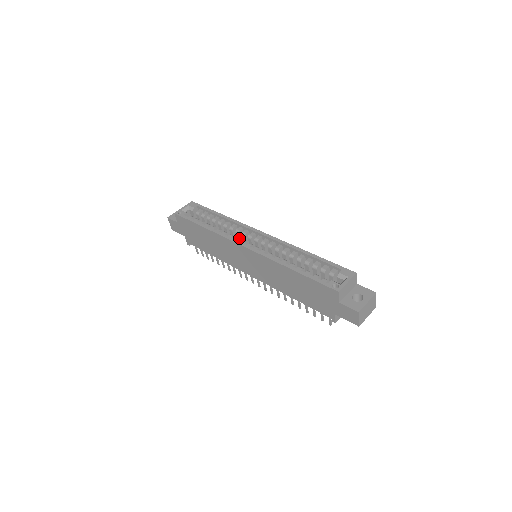
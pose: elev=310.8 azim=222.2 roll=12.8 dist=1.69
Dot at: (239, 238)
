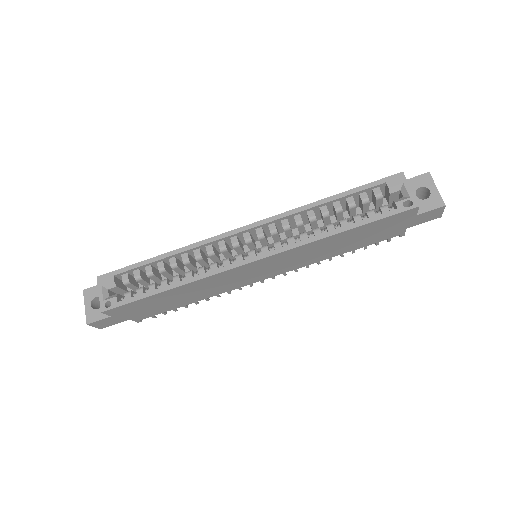
Dot at: (227, 258)
